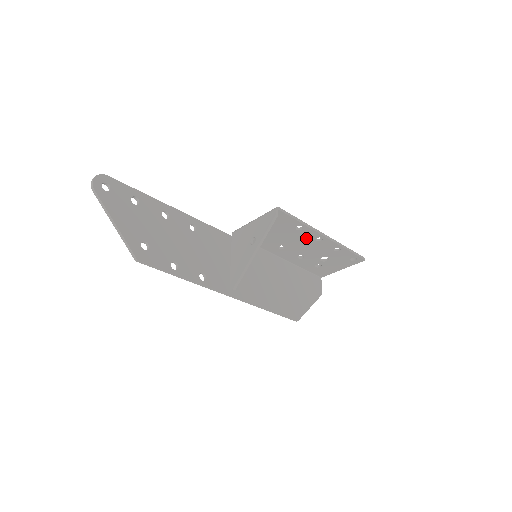
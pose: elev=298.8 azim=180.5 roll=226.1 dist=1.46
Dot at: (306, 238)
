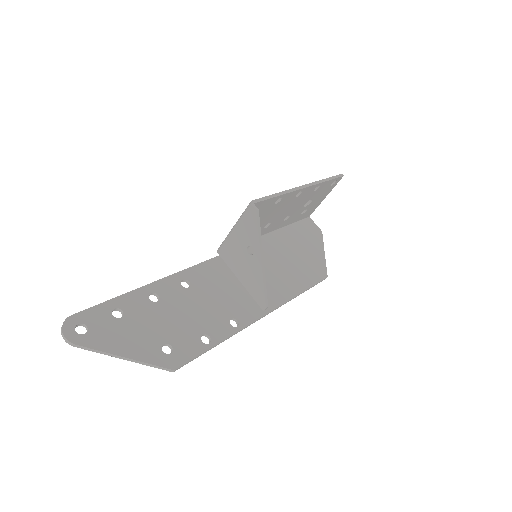
Dot at: (287, 202)
